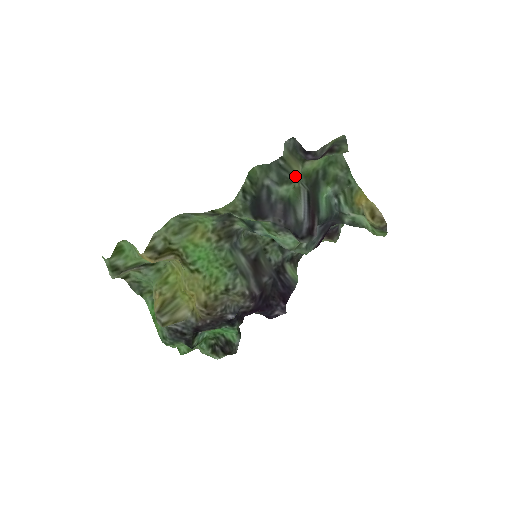
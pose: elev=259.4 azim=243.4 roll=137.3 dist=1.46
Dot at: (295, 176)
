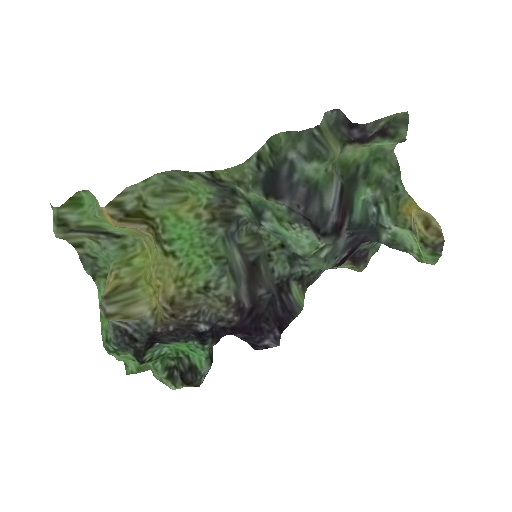
Dot at: (331, 153)
